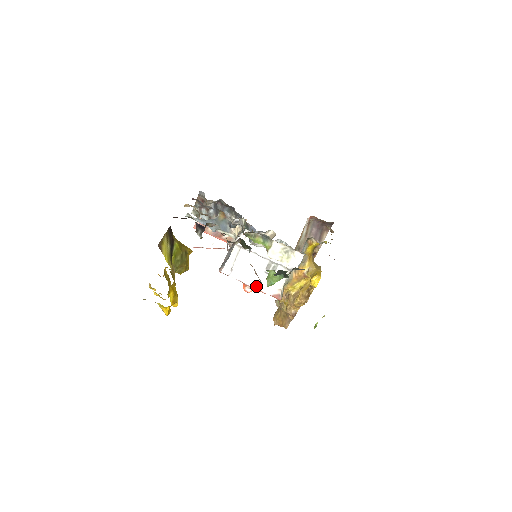
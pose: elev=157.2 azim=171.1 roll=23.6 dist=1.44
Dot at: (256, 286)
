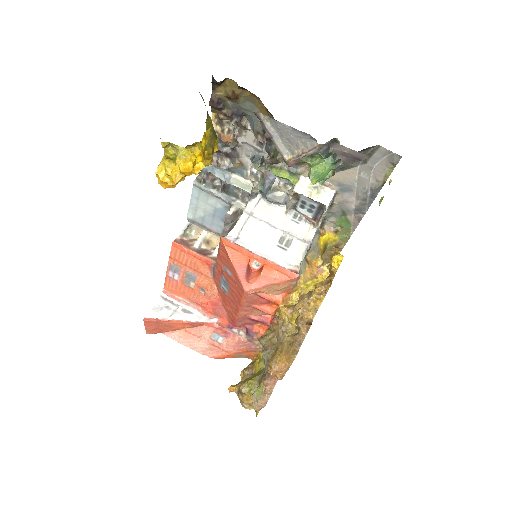
Dot at: (268, 257)
